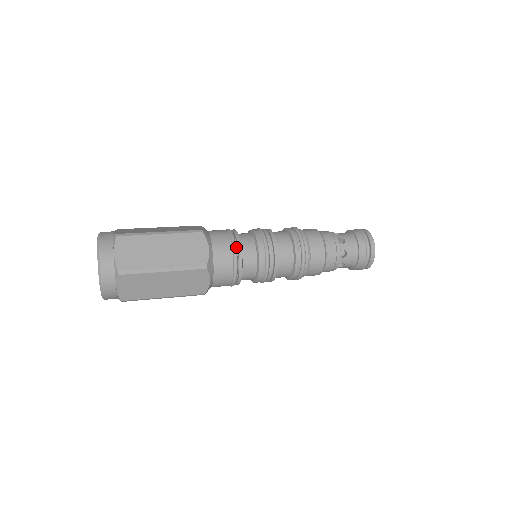
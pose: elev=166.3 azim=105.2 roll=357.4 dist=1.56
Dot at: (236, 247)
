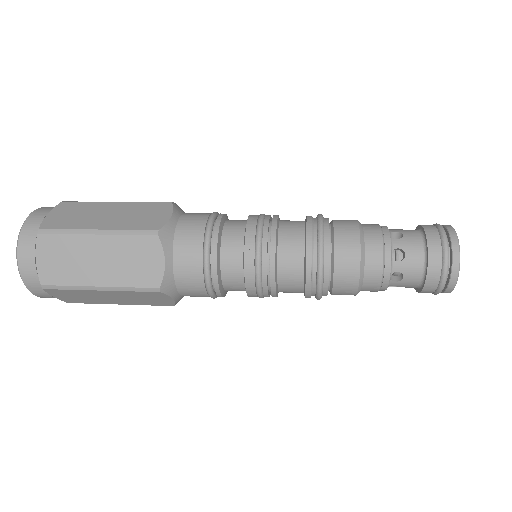
Dot at: (209, 260)
